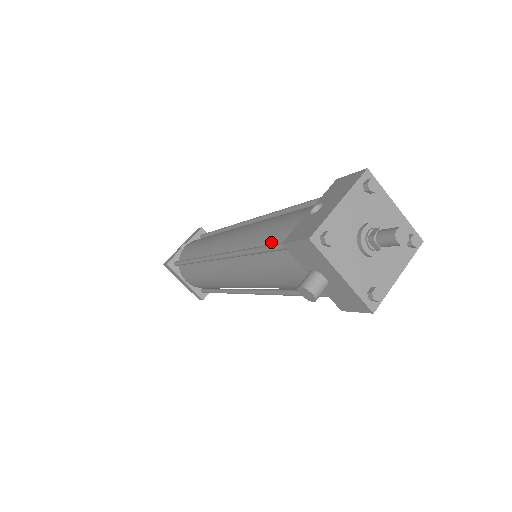
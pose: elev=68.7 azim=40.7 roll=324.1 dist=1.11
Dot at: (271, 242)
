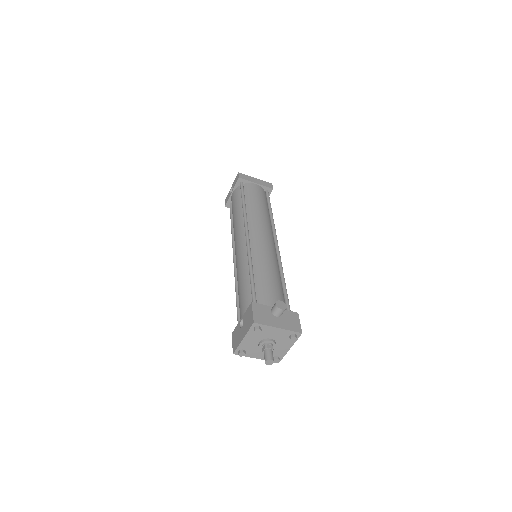
Dot at: occluded
